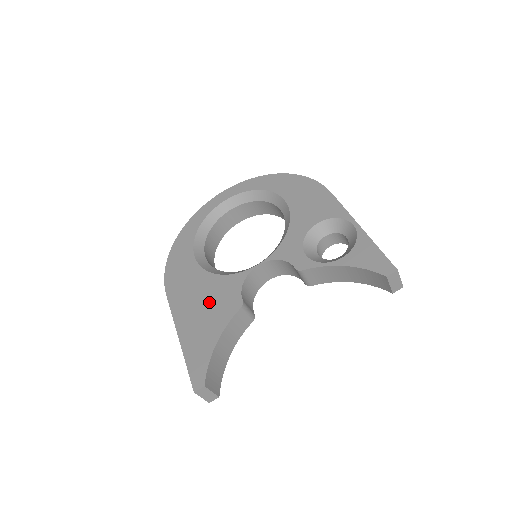
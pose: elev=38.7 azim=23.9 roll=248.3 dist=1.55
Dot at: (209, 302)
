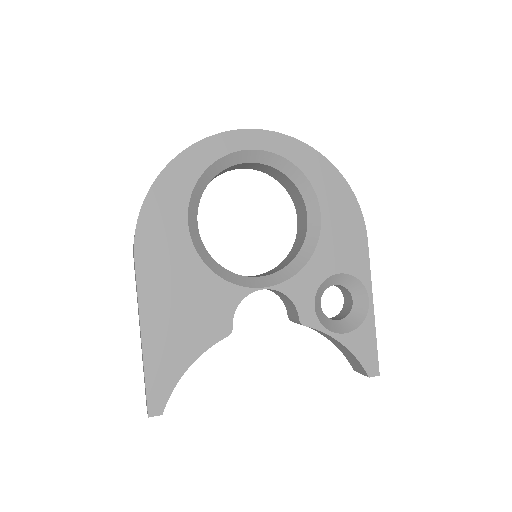
Dot at: (192, 307)
